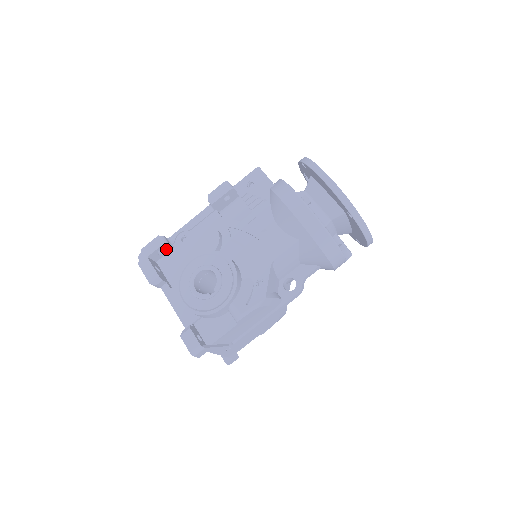
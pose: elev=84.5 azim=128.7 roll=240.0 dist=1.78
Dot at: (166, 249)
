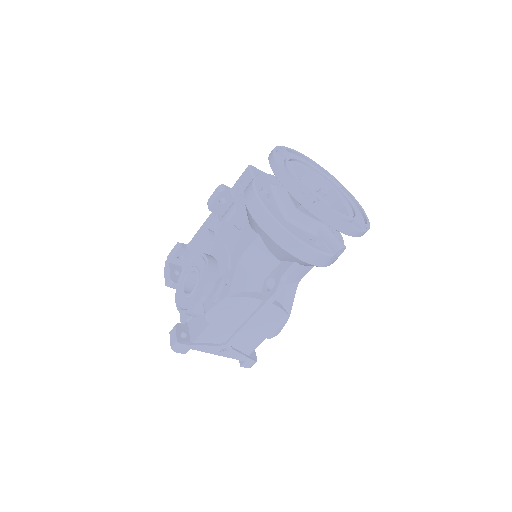
Dot at: (185, 254)
